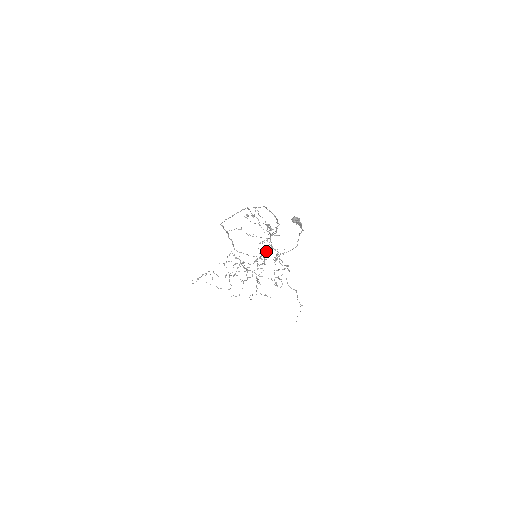
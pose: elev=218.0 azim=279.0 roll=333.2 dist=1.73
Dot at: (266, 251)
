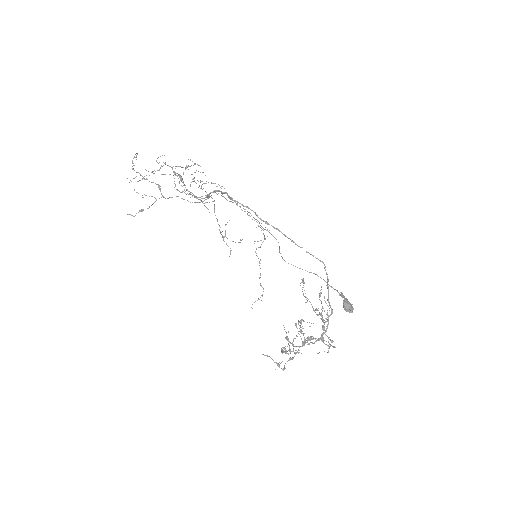
Dot at: occluded
